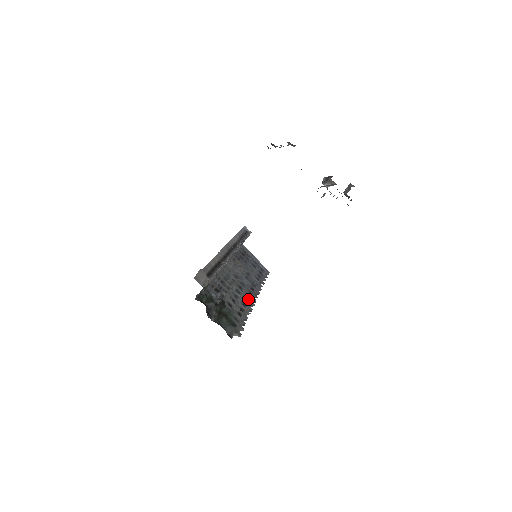
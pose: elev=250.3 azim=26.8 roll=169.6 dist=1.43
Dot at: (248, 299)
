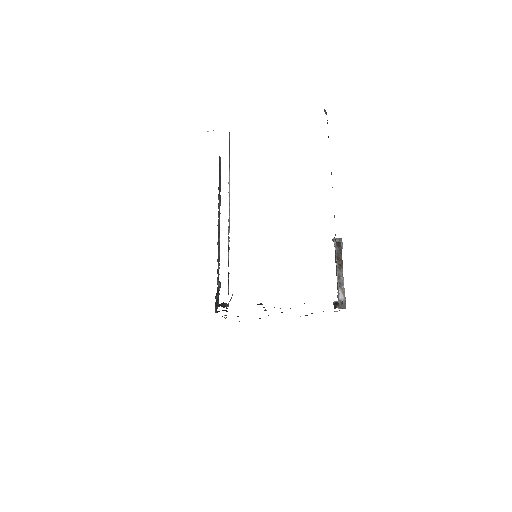
Dot at: occluded
